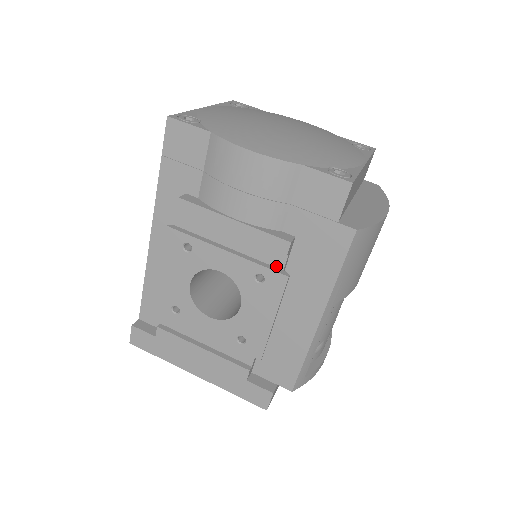
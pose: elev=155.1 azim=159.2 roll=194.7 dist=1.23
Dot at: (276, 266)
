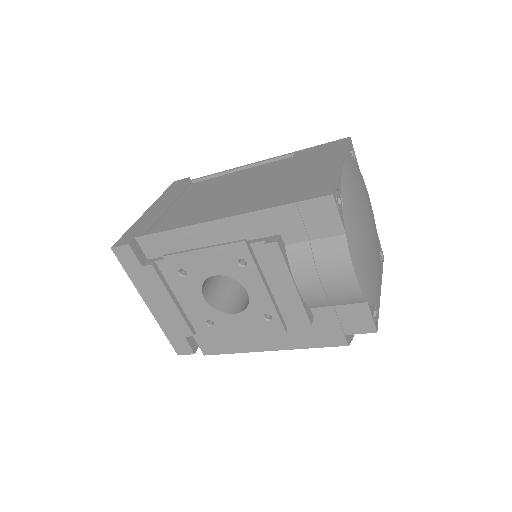
Dot at: (284, 319)
